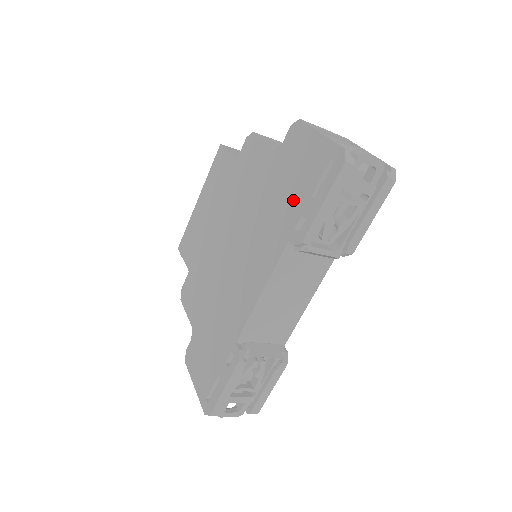
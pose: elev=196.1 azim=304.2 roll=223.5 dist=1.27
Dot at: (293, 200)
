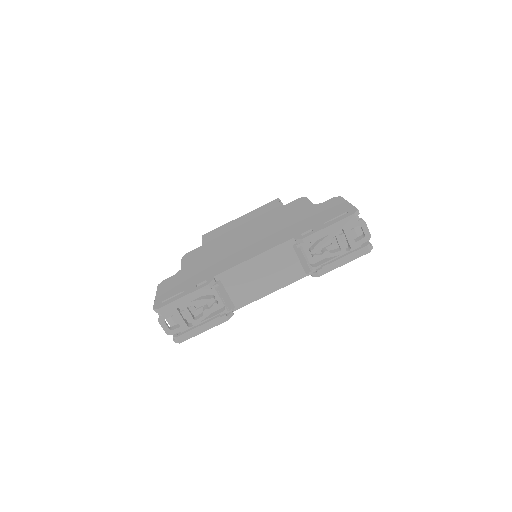
Dot at: (310, 223)
